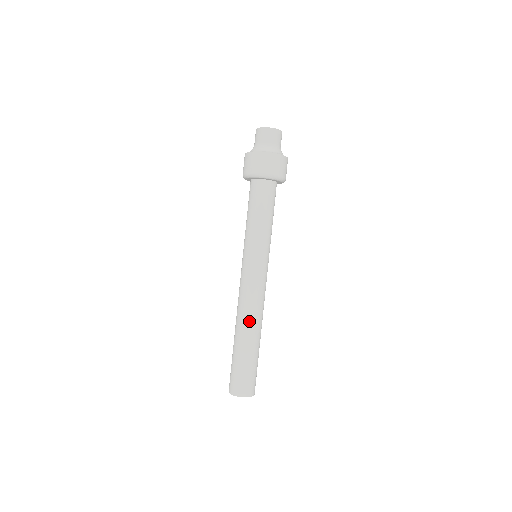
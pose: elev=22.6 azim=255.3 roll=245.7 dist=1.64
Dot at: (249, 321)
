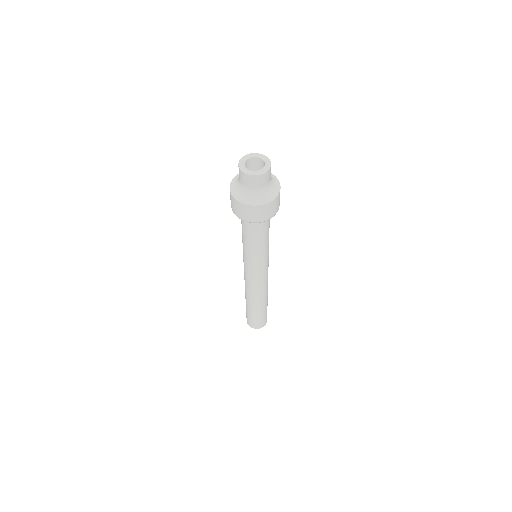
Dot at: (253, 298)
